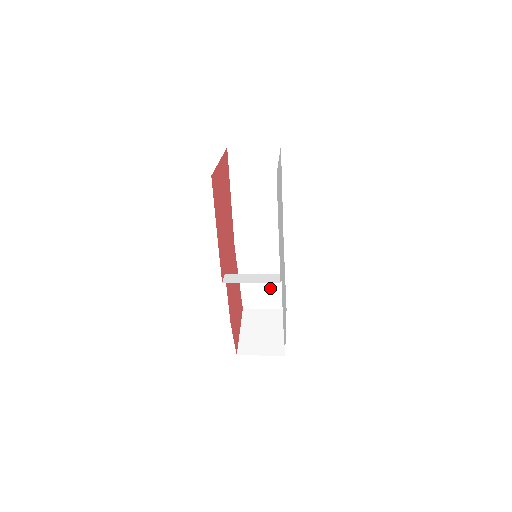
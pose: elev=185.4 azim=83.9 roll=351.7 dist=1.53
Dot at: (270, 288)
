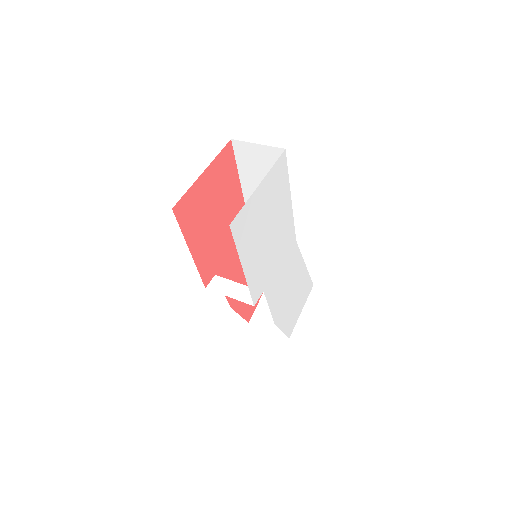
Dot at: occluded
